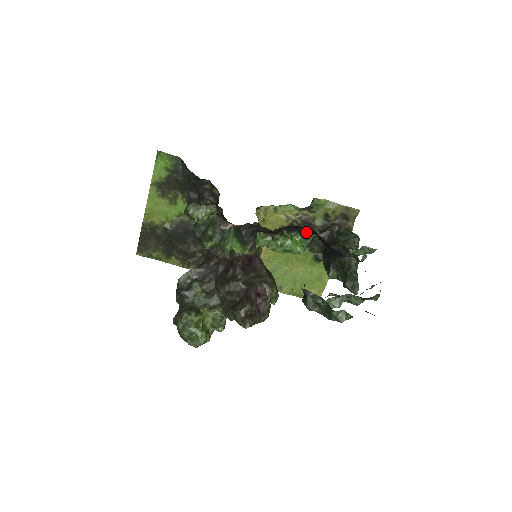
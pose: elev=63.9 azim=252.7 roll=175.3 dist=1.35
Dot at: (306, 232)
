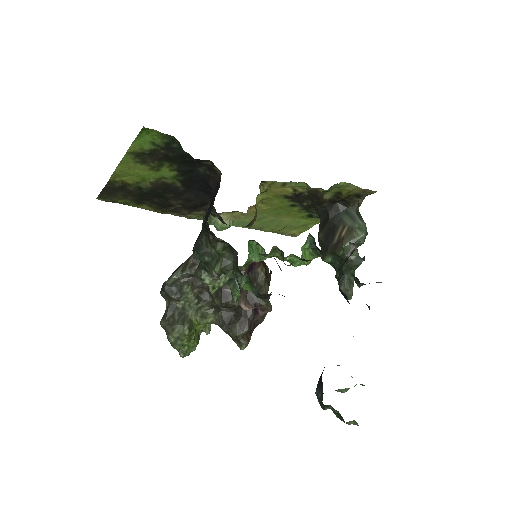
Dot at: (320, 252)
